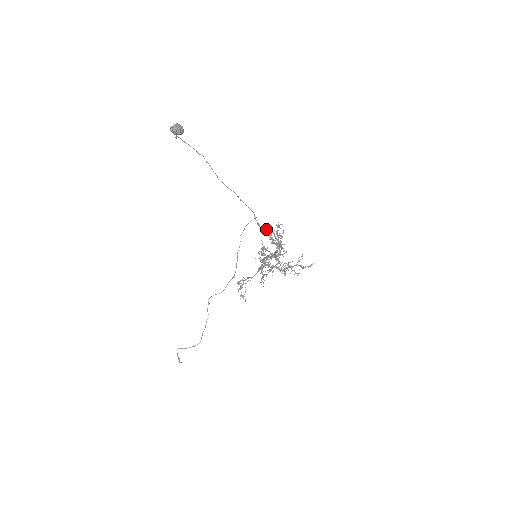
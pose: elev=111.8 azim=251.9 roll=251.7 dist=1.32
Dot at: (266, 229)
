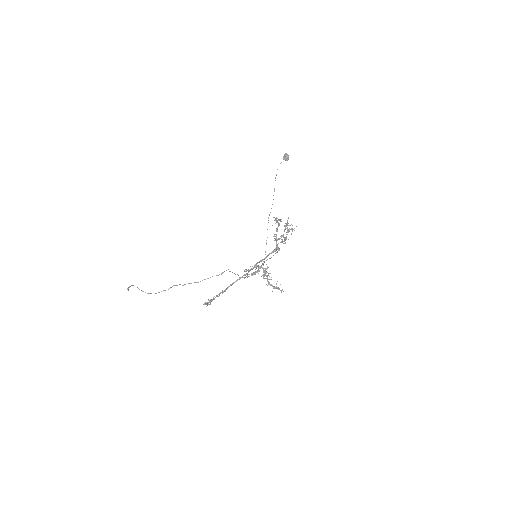
Dot at: (270, 258)
